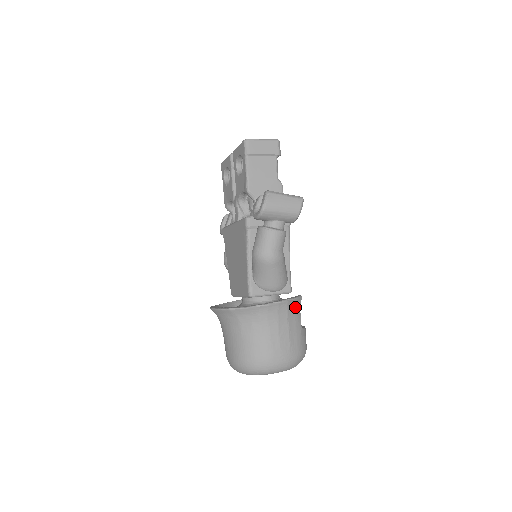
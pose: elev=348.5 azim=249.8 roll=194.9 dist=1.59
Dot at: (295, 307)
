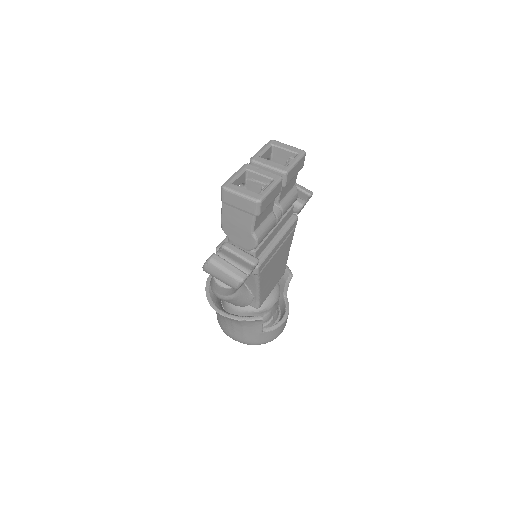
Dot at: (252, 322)
